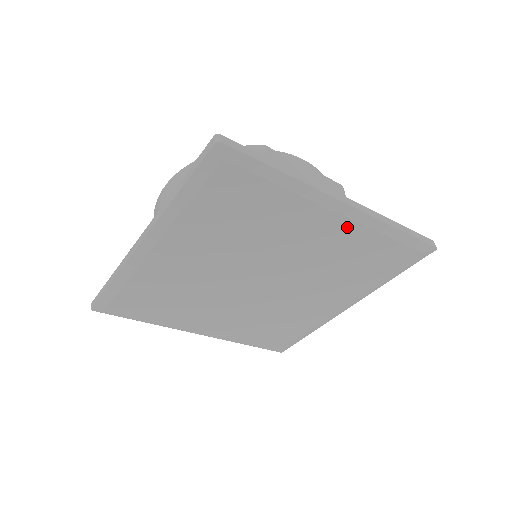
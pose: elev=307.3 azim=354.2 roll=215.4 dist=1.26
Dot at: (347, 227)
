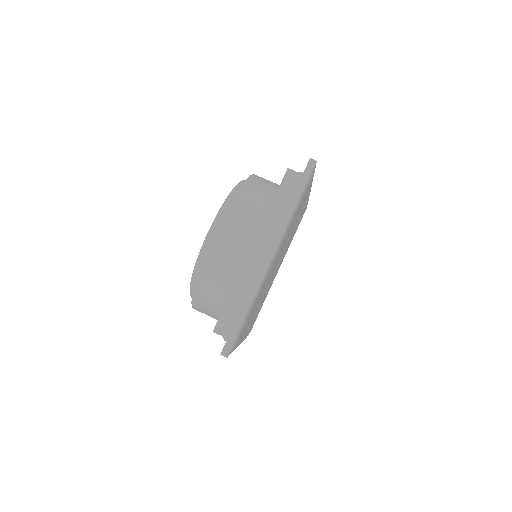
Dot at: (281, 245)
